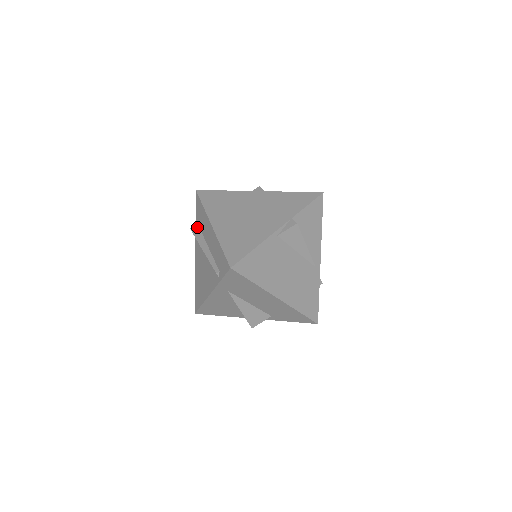
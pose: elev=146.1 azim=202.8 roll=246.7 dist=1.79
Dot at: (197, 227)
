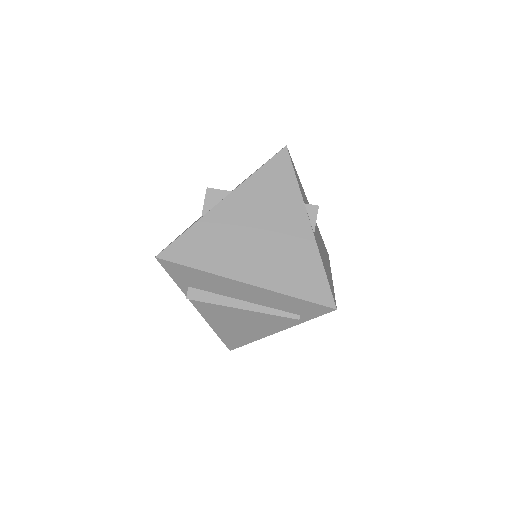
Dot at: (194, 291)
